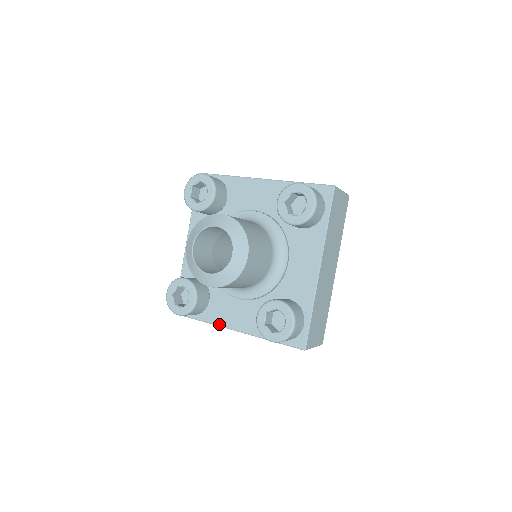
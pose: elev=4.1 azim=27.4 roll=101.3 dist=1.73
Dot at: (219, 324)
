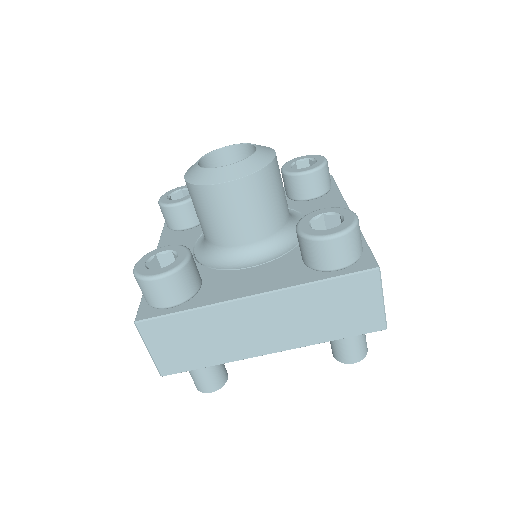
Dot at: (224, 299)
